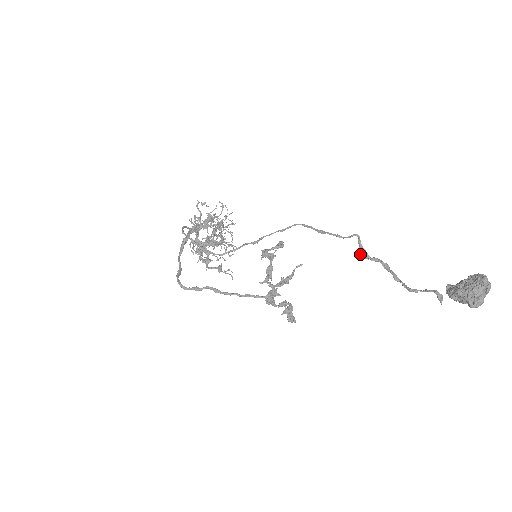
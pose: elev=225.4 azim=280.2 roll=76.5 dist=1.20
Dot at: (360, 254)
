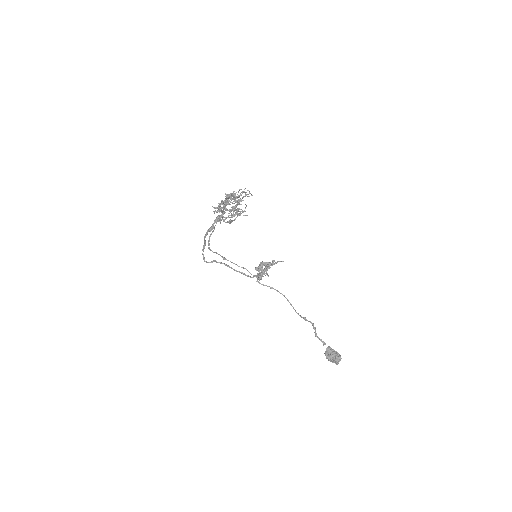
Dot at: occluded
